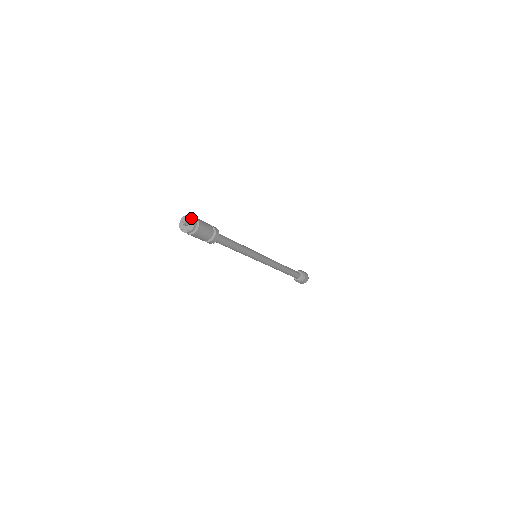
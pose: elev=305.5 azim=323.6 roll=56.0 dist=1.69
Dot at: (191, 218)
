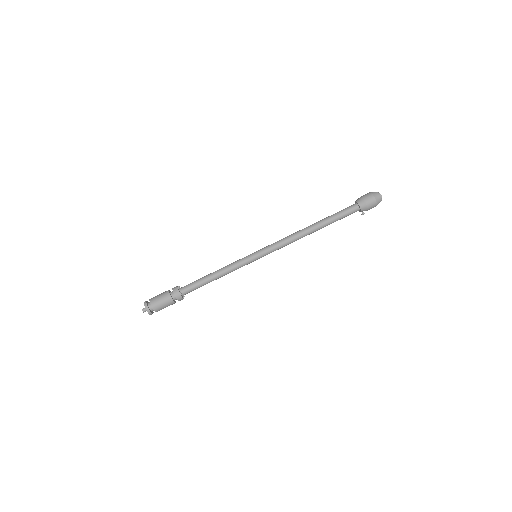
Dot at: (146, 310)
